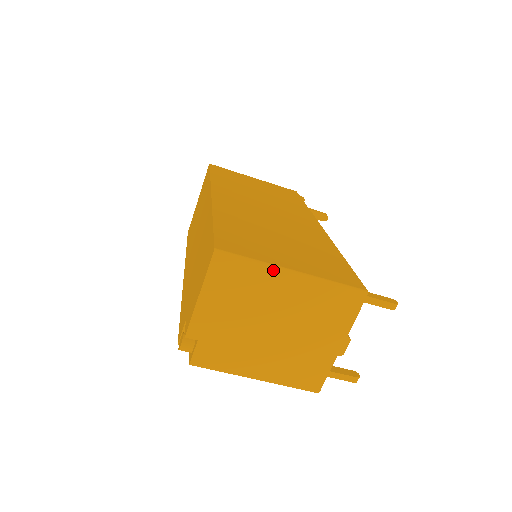
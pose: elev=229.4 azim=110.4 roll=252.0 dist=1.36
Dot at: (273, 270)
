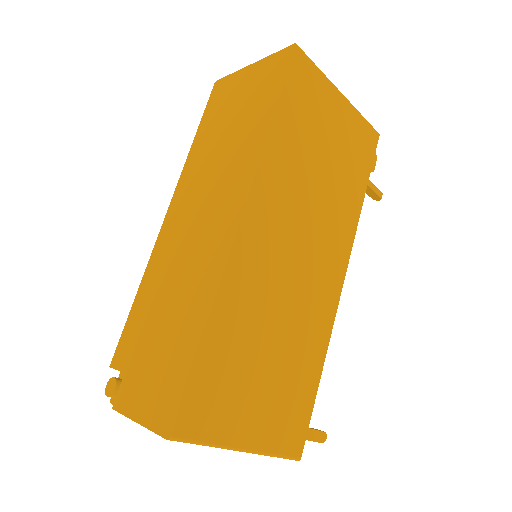
Dot at: (223, 448)
